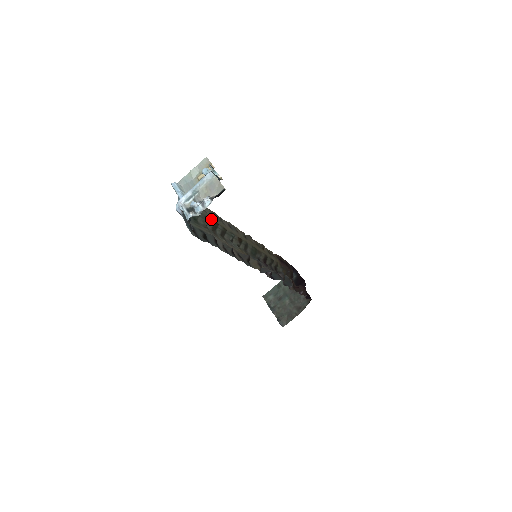
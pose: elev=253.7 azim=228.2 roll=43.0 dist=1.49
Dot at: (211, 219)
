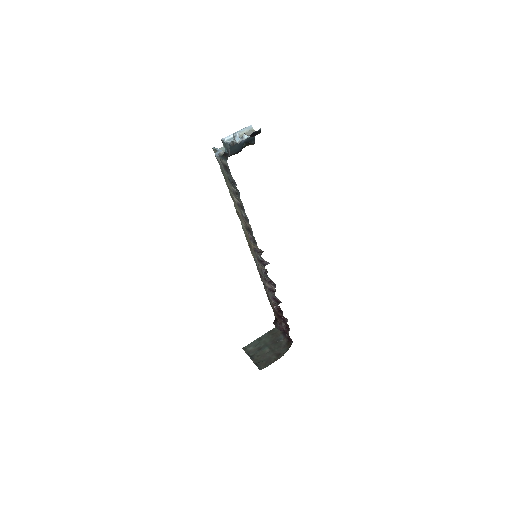
Dot at: occluded
